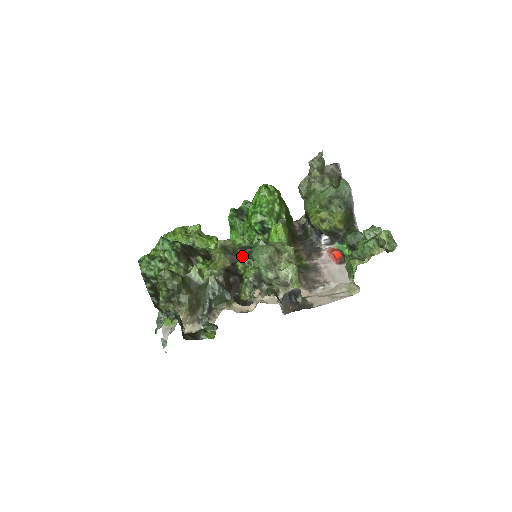
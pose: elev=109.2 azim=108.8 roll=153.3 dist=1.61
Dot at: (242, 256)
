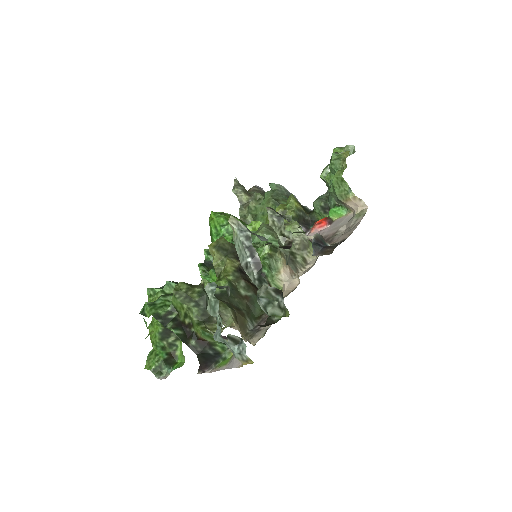
Dot at: occluded
